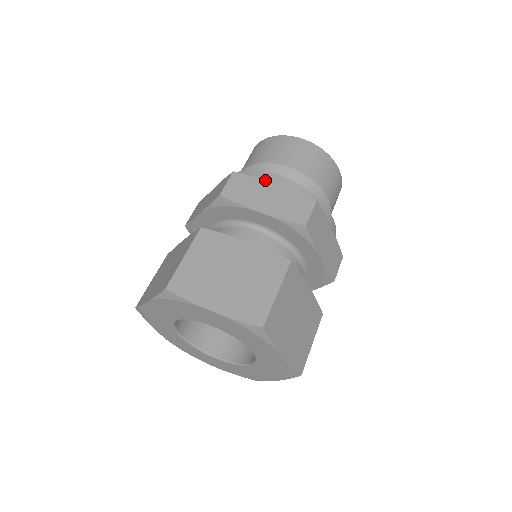
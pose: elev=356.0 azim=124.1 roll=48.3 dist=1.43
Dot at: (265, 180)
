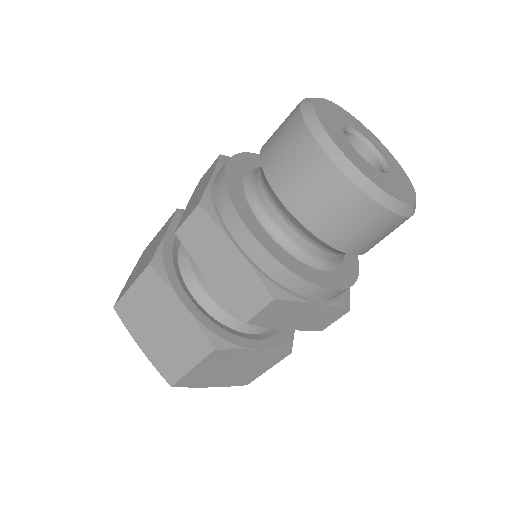
Dot at: (228, 237)
